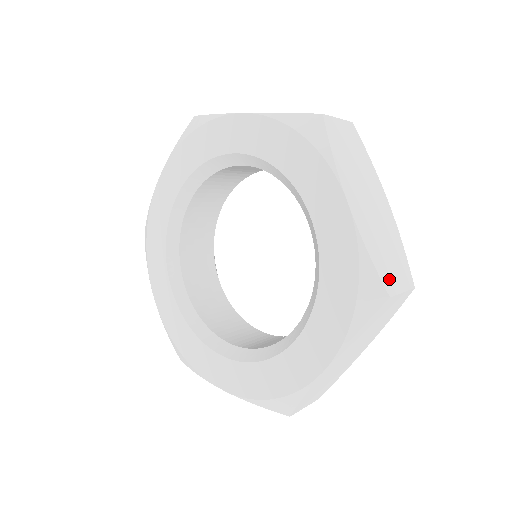
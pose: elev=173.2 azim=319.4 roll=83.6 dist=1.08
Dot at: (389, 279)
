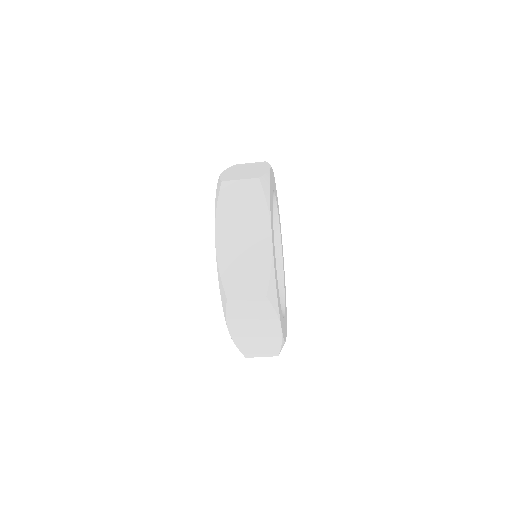
Dot at: (230, 179)
